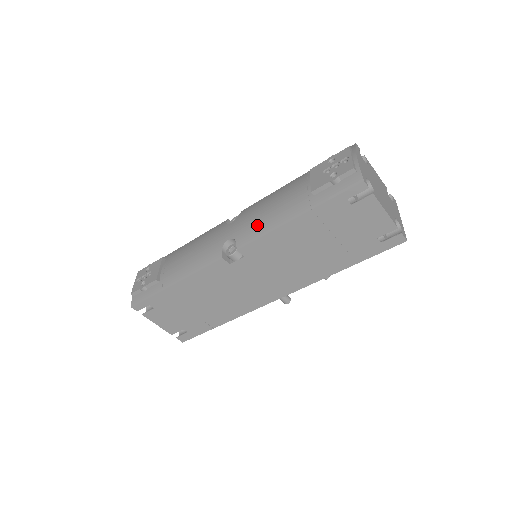
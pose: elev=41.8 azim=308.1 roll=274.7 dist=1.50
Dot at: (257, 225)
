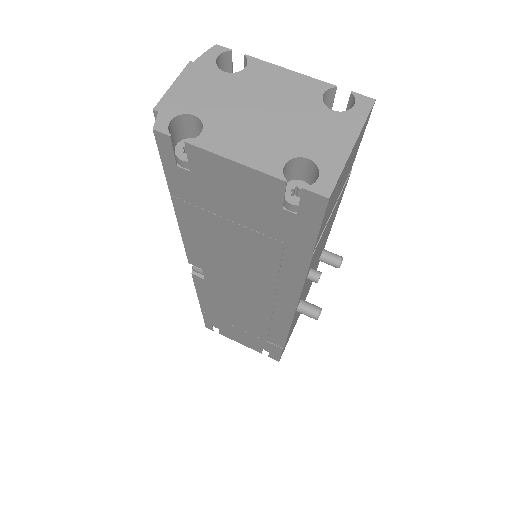
Dot at: occluded
